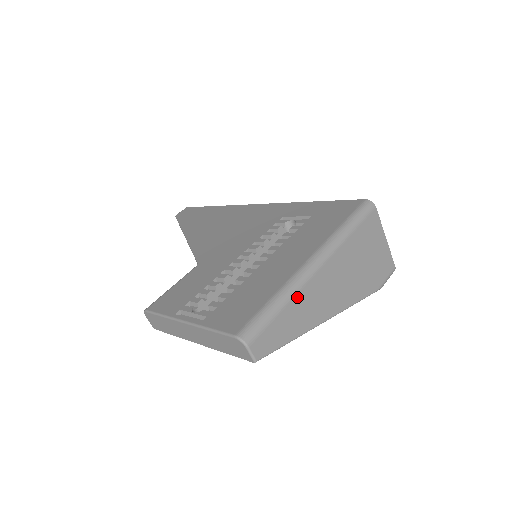
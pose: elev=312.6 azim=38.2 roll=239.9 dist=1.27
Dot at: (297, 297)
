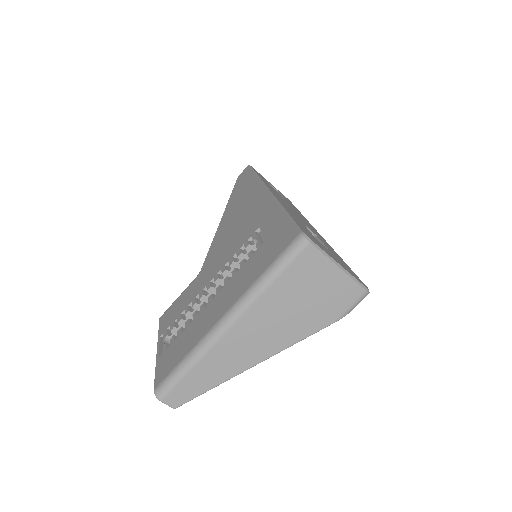
Dot at: (207, 356)
